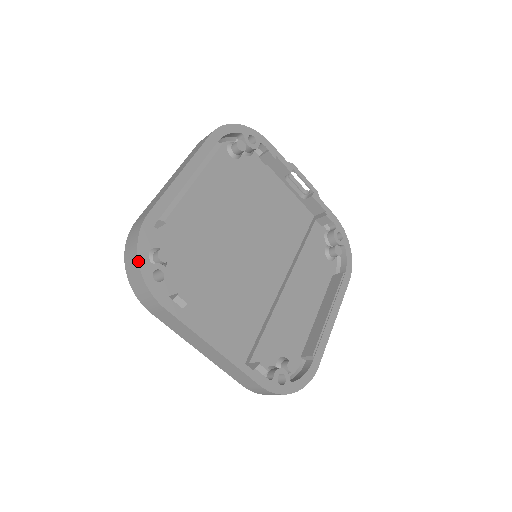
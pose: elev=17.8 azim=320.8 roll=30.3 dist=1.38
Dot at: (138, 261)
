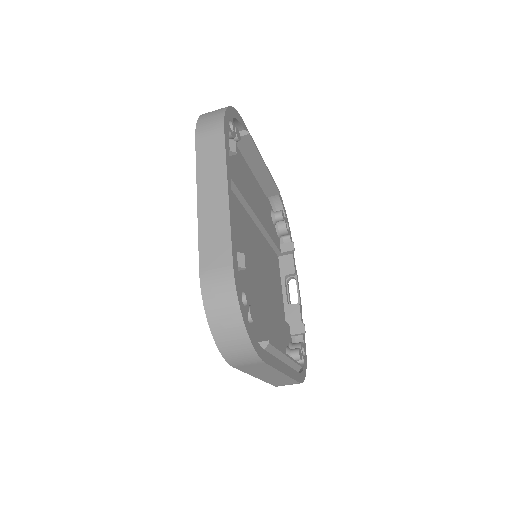
Dot at: (229, 106)
